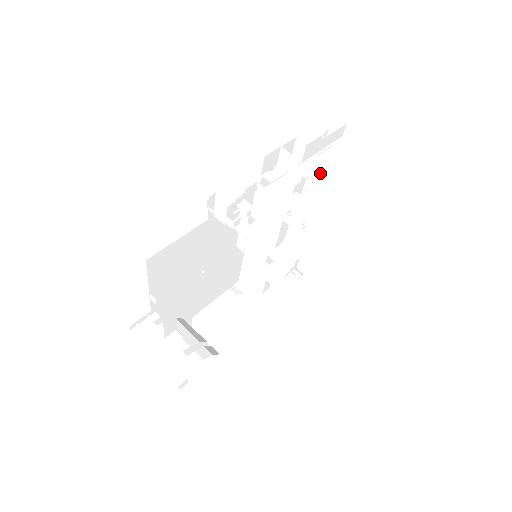
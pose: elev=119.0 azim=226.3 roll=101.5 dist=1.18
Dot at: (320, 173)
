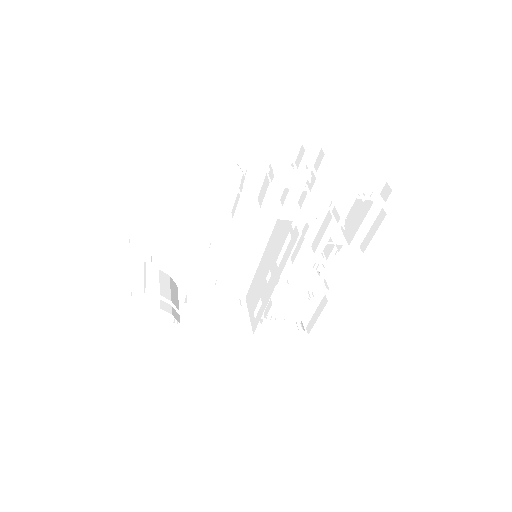
Dot at: occluded
